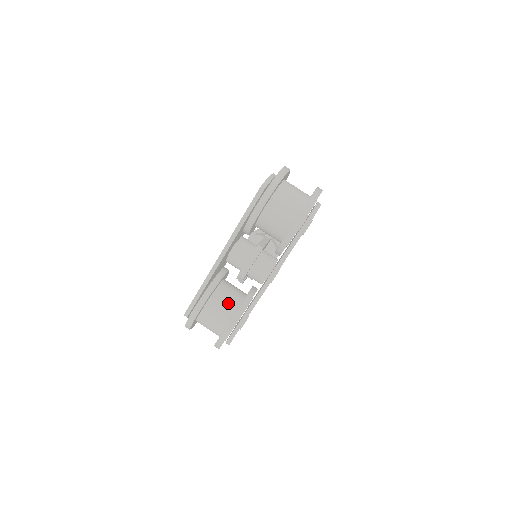
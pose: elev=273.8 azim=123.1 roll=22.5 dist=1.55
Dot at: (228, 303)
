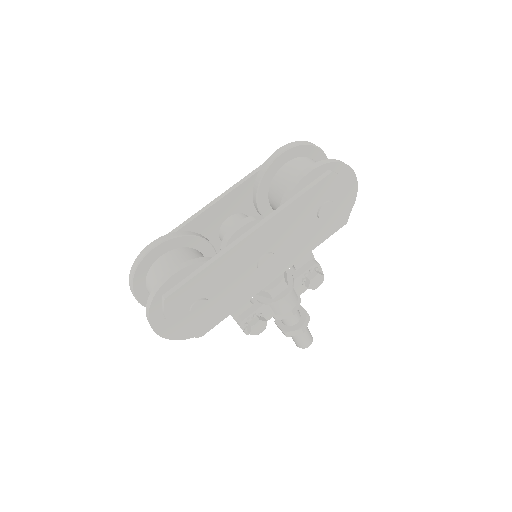
Dot at: occluded
